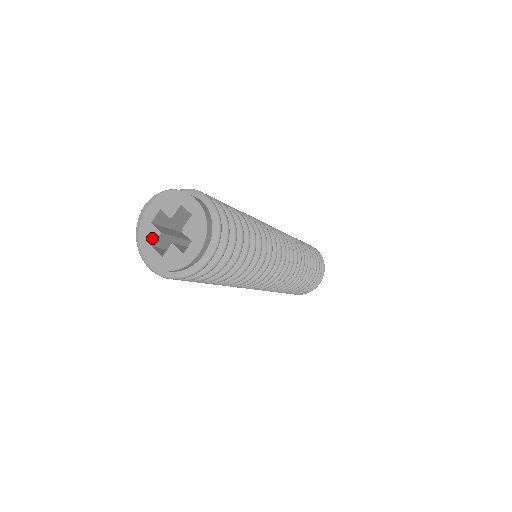
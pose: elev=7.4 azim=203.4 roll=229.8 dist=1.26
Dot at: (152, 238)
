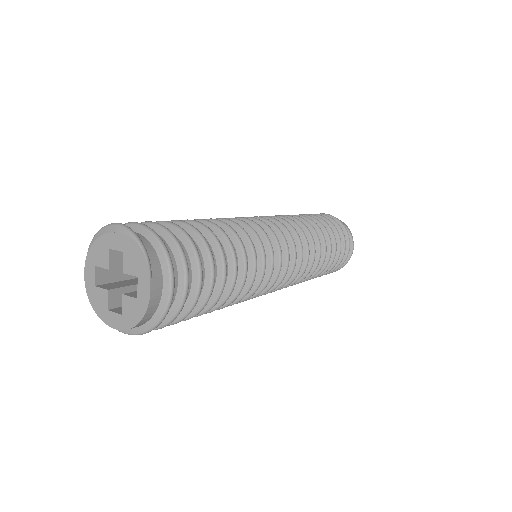
Dot at: (100, 261)
